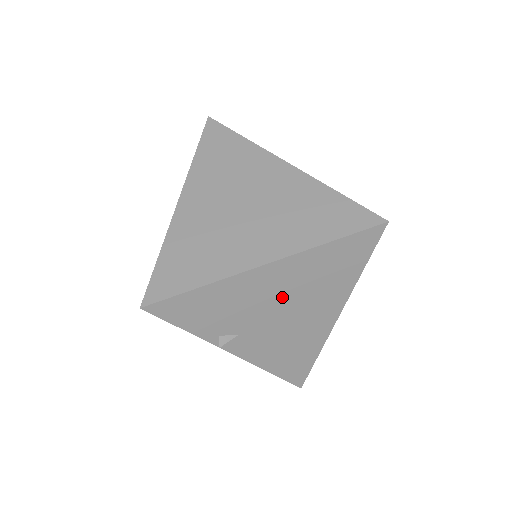
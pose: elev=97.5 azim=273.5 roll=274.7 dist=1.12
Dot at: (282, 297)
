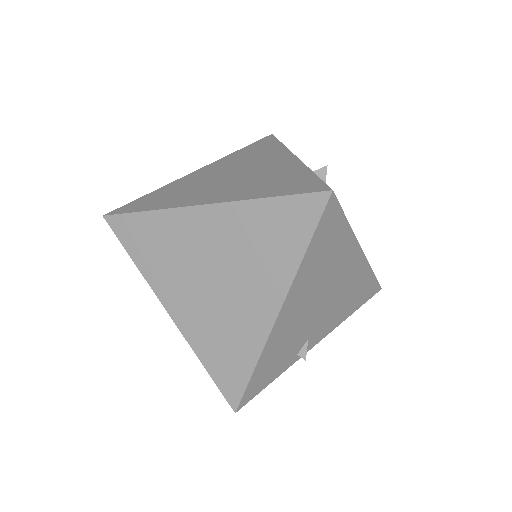
Dot at: (311, 301)
